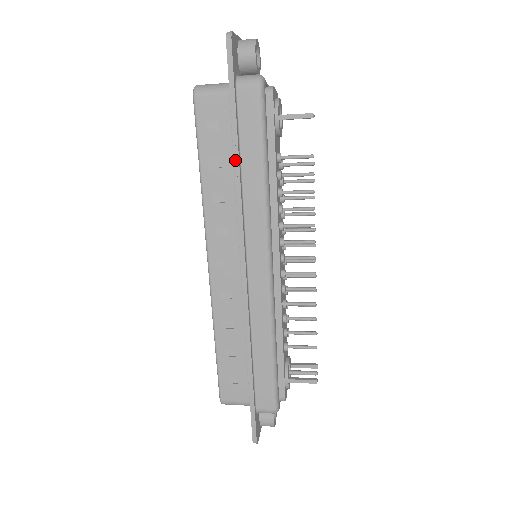
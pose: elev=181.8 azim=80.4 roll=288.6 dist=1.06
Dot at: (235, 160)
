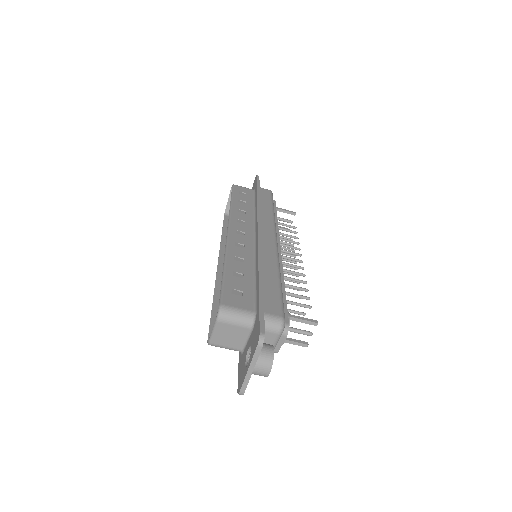
Dot at: (258, 199)
